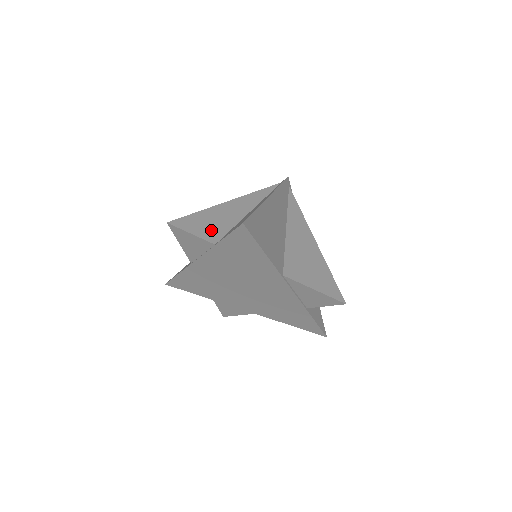
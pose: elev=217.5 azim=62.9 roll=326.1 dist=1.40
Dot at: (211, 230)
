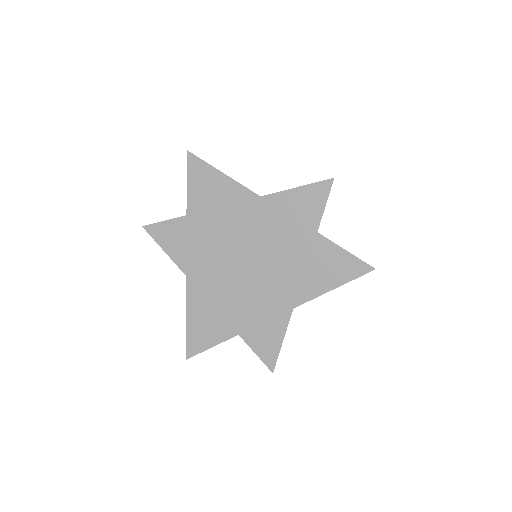
Dot at: occluded
